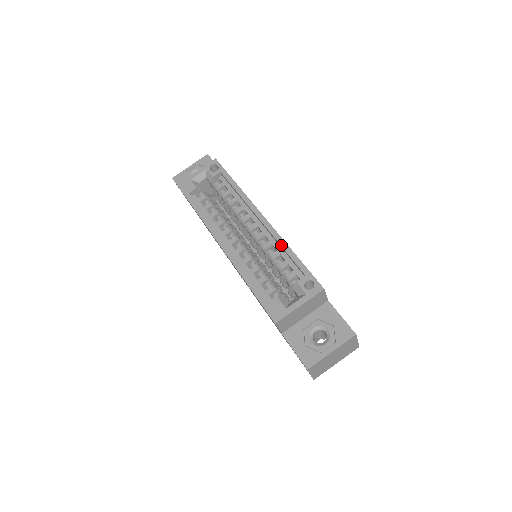
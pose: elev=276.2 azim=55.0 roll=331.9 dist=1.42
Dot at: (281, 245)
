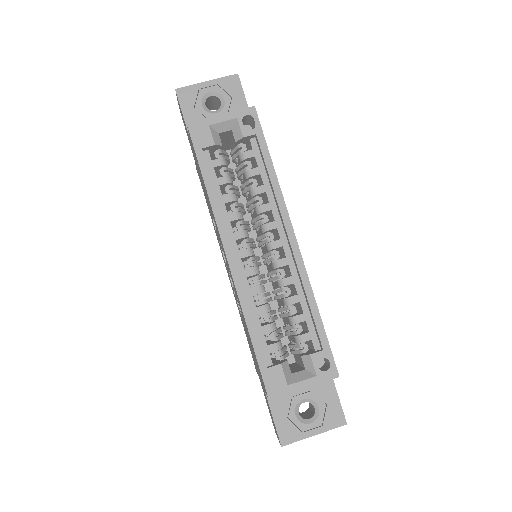
Dot at: (307, 294)
